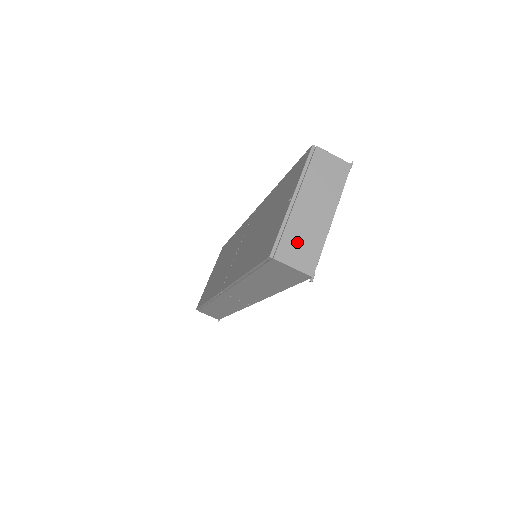
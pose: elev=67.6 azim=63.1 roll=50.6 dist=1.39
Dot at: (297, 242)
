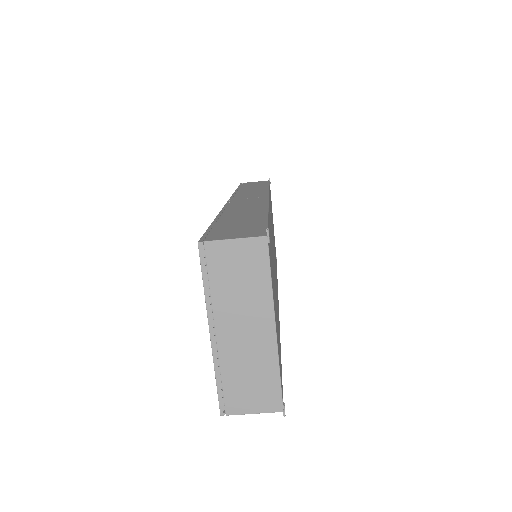
Dot at: (244, 383)
